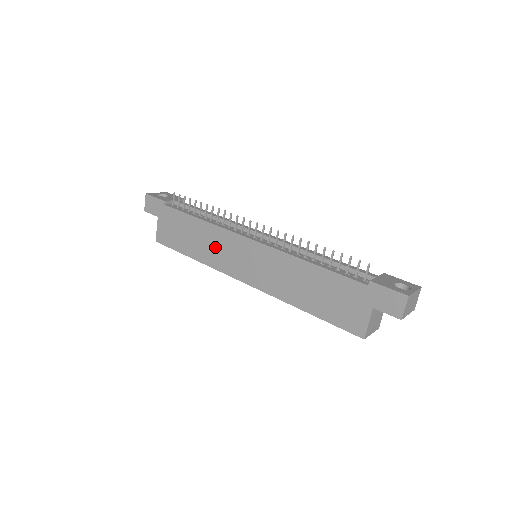
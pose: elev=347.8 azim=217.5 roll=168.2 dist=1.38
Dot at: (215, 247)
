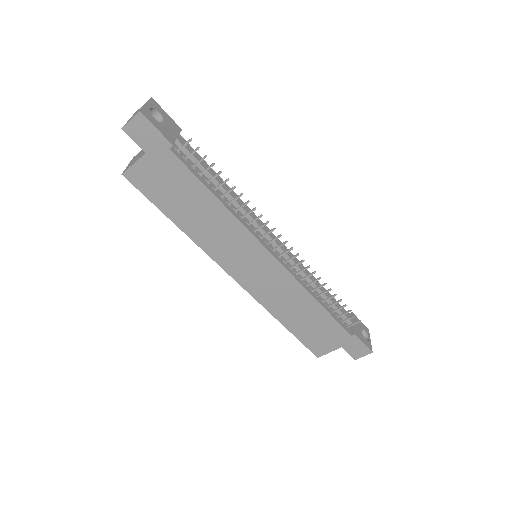
Dot at: (221, 236)
